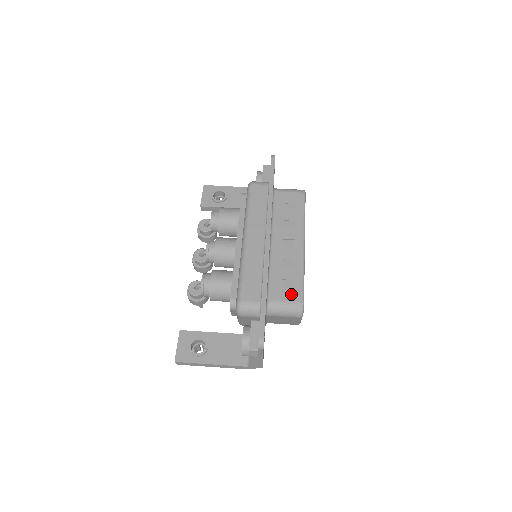
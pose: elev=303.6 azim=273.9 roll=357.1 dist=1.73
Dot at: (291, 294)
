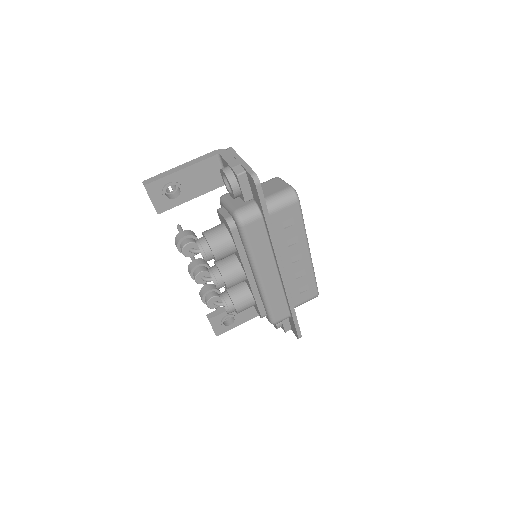
Dot at: (309, 294)
